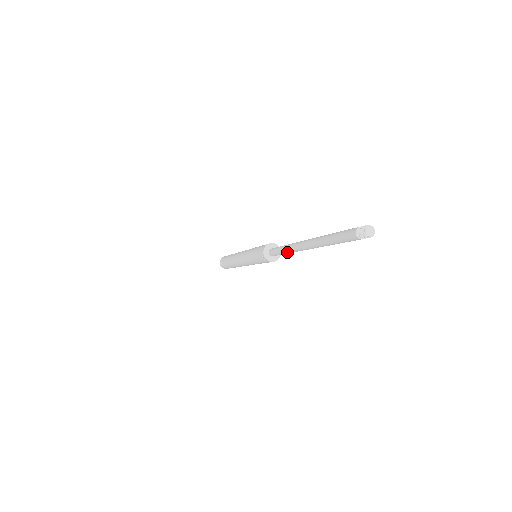
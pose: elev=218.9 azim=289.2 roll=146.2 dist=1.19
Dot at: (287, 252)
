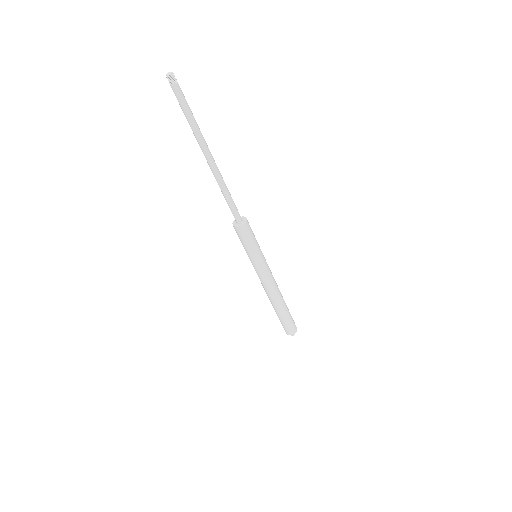
Dot at: (223, 191)
